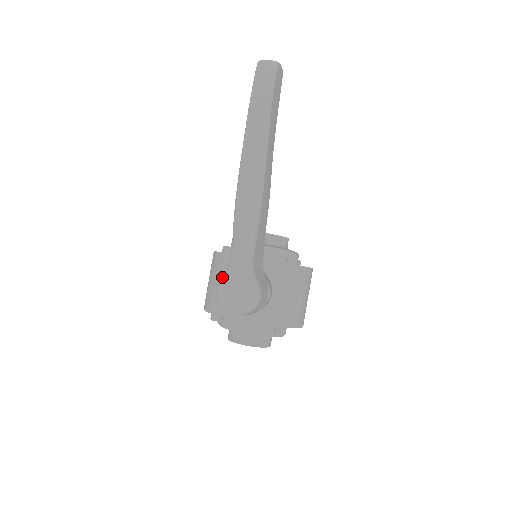
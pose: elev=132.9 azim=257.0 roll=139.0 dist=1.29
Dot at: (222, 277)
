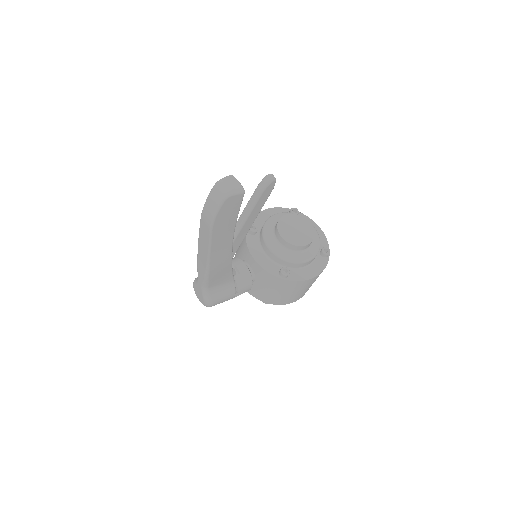
Dot at: (196, 279)
